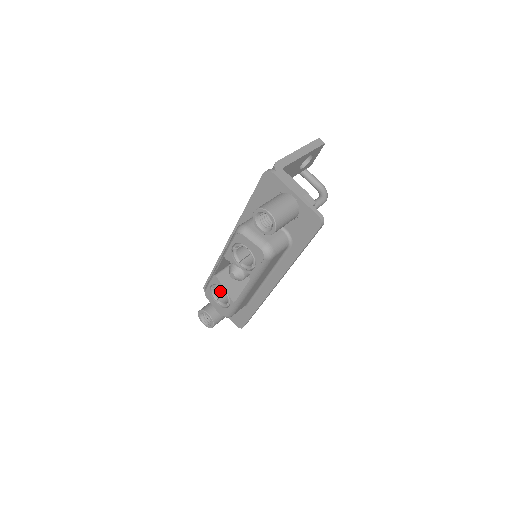
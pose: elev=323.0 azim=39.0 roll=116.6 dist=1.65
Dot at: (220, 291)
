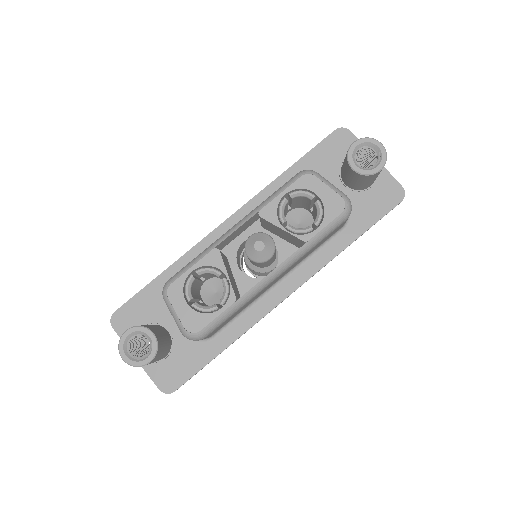
Dot at: (193, 291)
